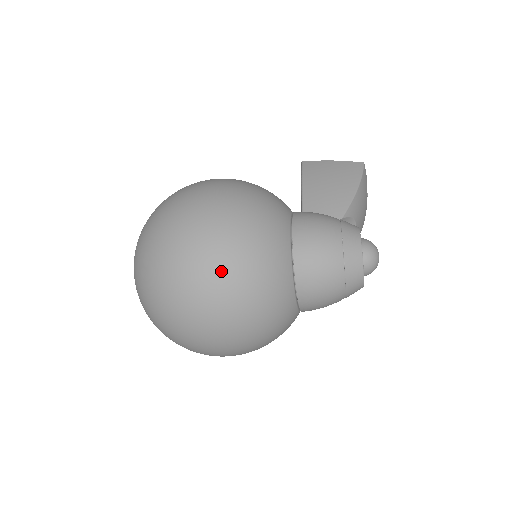
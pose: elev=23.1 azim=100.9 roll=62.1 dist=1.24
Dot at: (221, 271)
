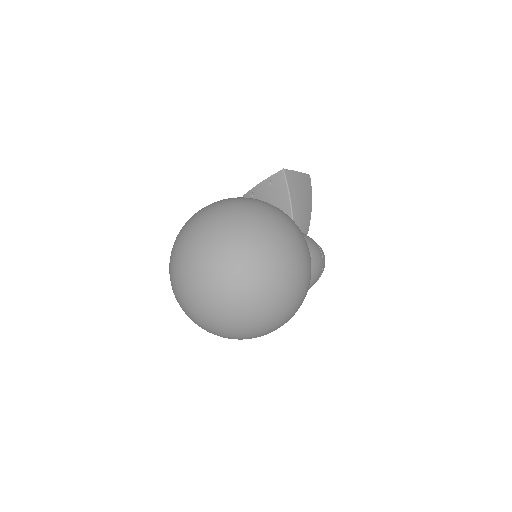
Dot at: (295, 308)
